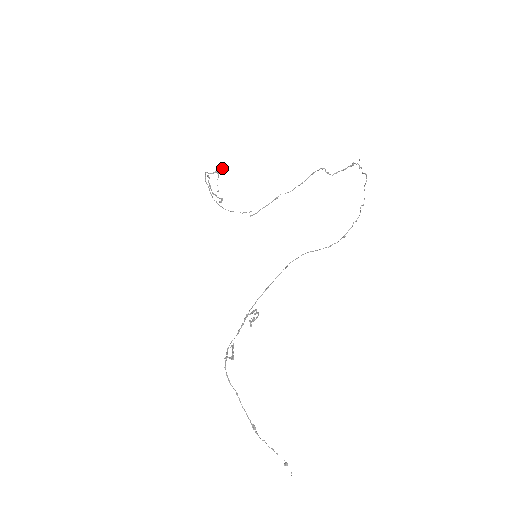
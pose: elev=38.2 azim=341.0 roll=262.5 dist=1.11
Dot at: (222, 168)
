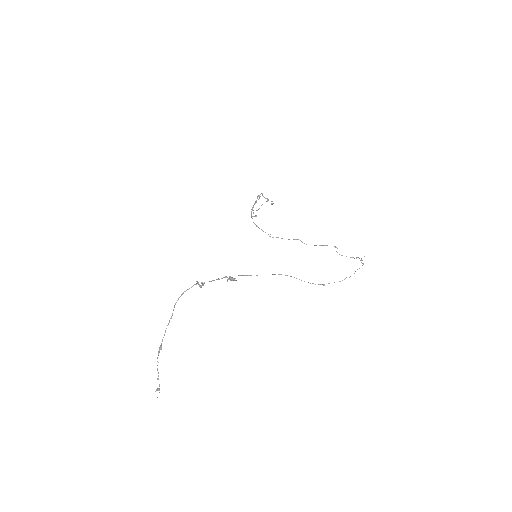
Dot at: (272, 201)
